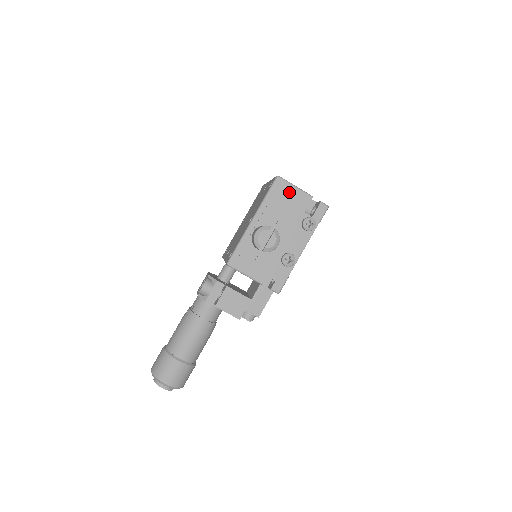
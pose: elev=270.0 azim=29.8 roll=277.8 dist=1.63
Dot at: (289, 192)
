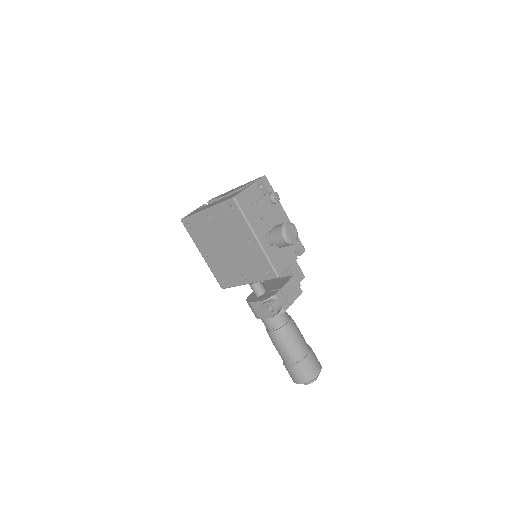
Dot at: (248, 197)
